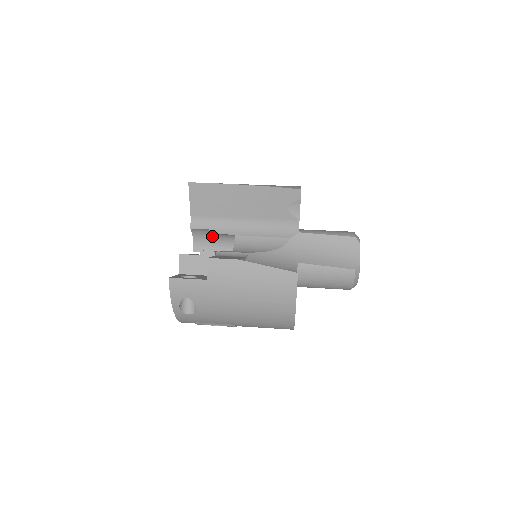
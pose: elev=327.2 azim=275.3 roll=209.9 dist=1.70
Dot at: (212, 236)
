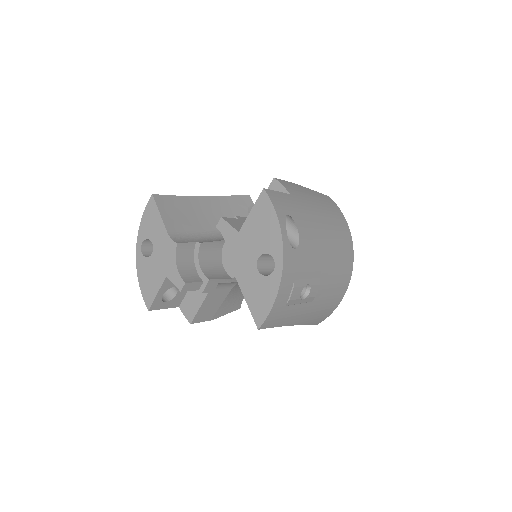
Dot at: (200, 253)
